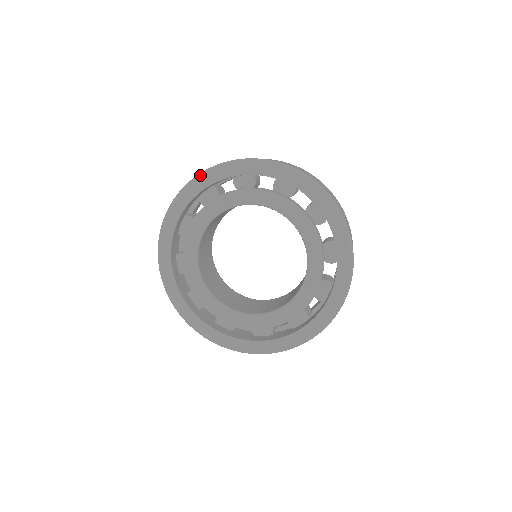
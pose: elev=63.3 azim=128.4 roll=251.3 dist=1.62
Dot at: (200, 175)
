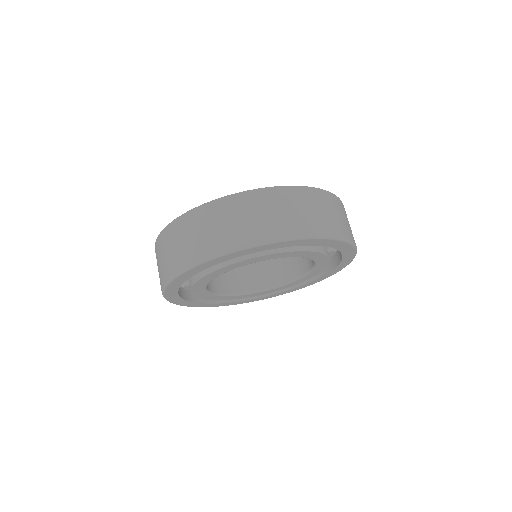
Dot at: (234, 253)
